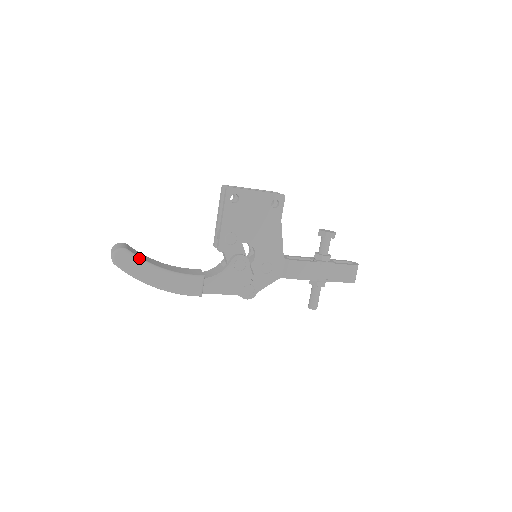
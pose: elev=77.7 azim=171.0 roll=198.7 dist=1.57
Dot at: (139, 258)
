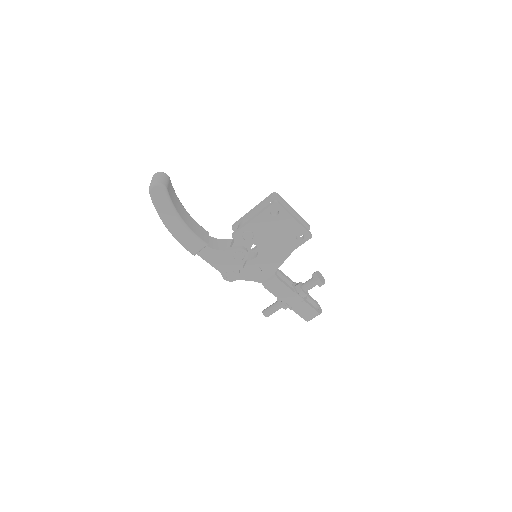
Dot at: (170, 200)
